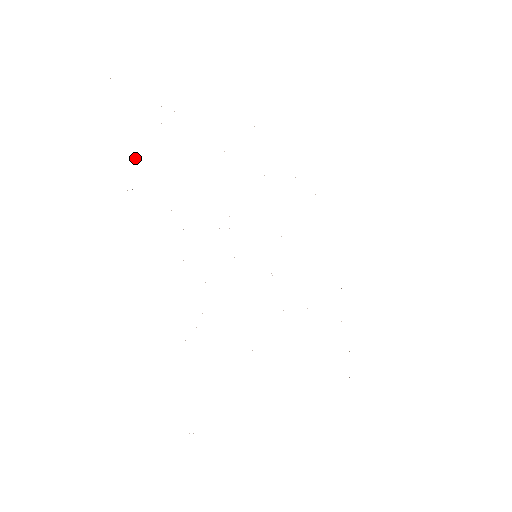
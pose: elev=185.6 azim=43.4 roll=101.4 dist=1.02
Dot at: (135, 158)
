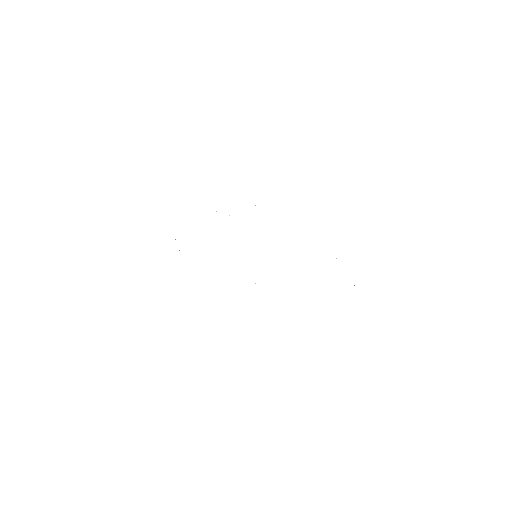
Dot at: occluded
